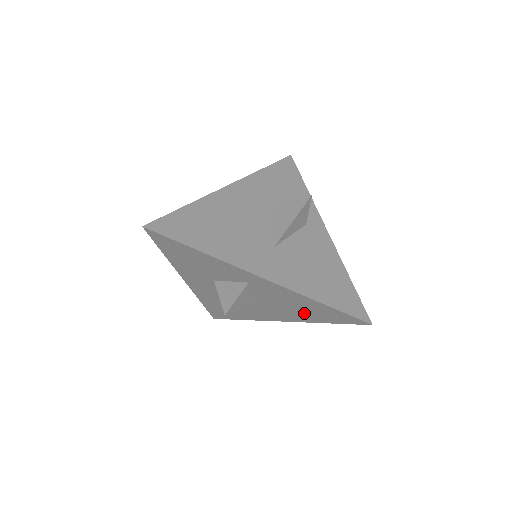
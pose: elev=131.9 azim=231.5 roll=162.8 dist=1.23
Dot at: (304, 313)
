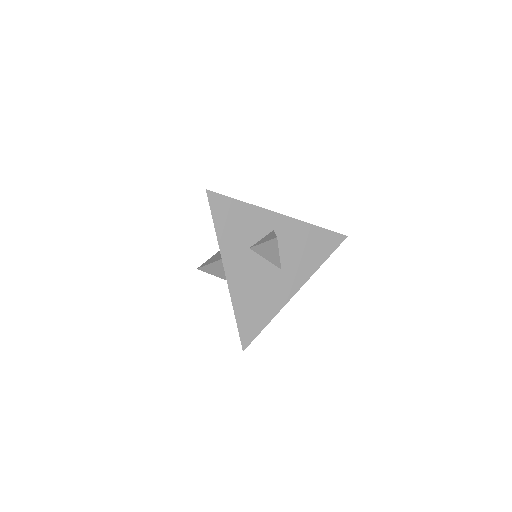
Dot at: occluded
